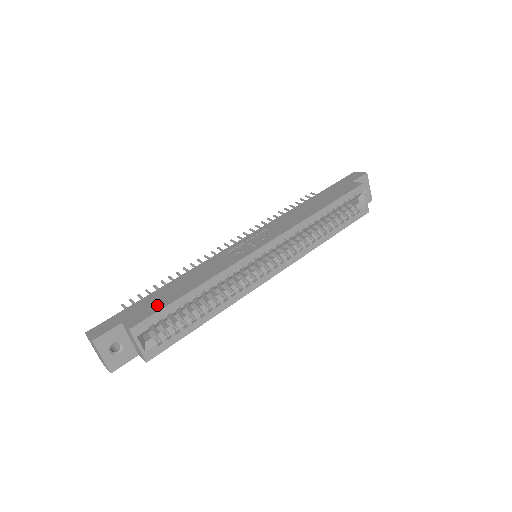
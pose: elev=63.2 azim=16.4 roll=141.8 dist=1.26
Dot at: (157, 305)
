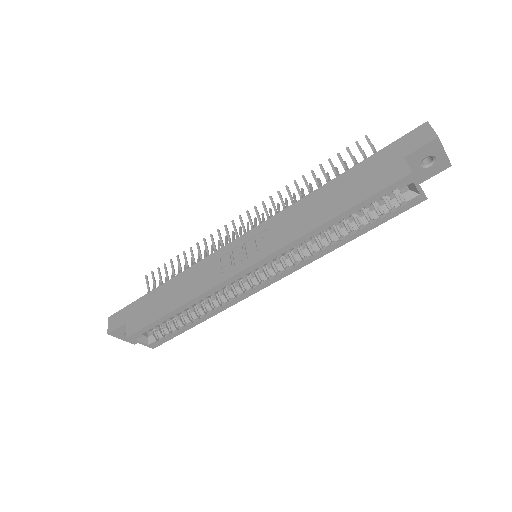
Dot at: (149, 316)
